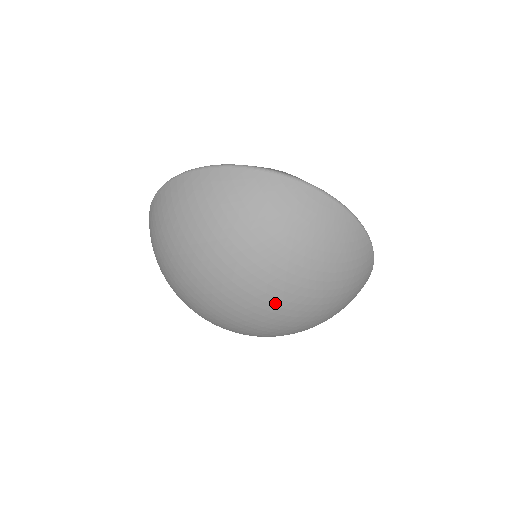
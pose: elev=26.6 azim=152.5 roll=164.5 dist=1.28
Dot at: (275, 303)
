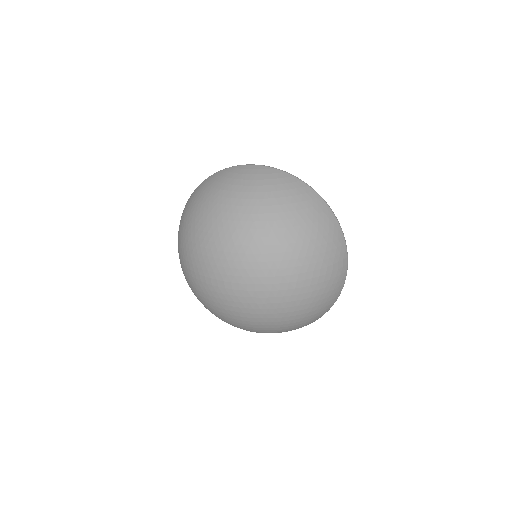
Dot at: (242, 243)
